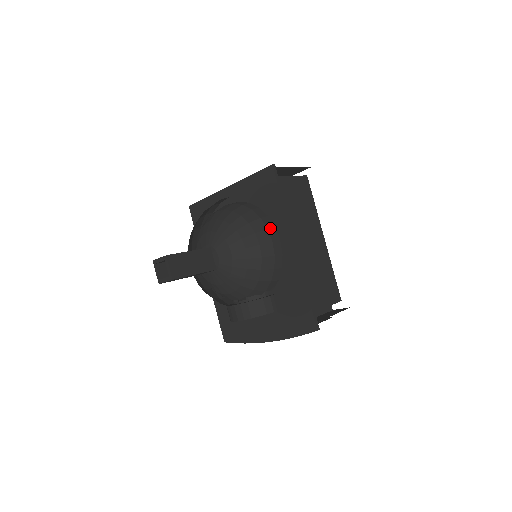
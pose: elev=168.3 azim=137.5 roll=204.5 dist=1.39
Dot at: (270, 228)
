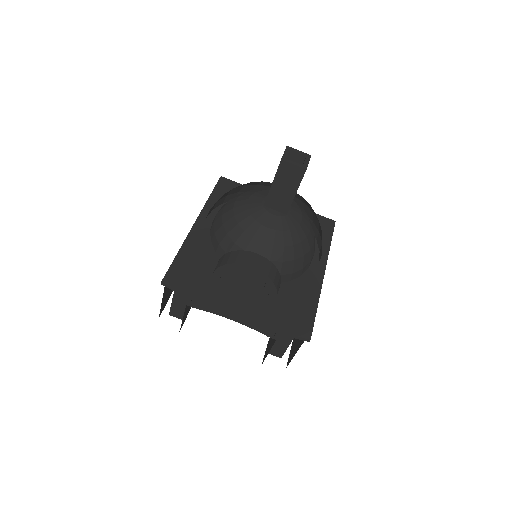
Dot at: occluded
